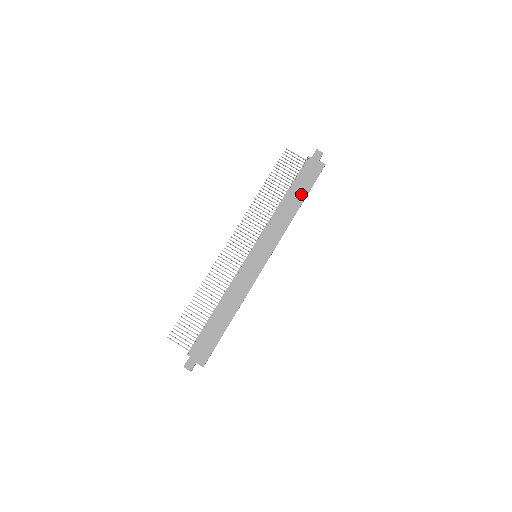
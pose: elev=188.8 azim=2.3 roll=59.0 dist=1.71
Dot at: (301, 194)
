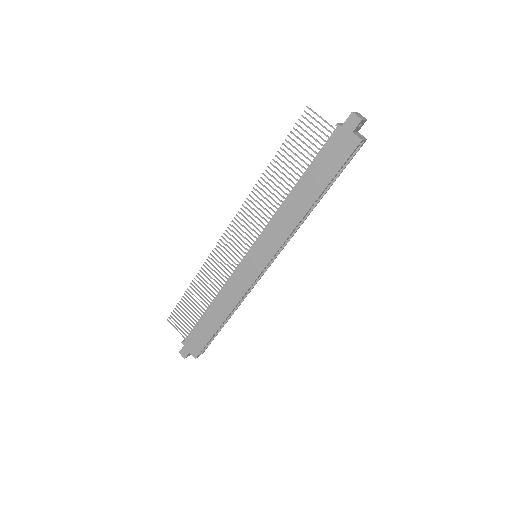
Dot at: (318, 184)
